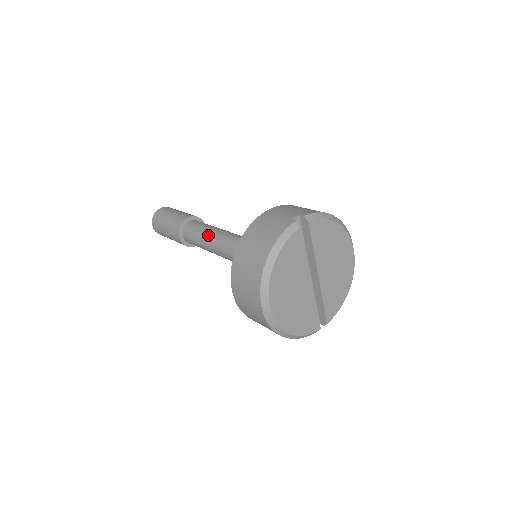
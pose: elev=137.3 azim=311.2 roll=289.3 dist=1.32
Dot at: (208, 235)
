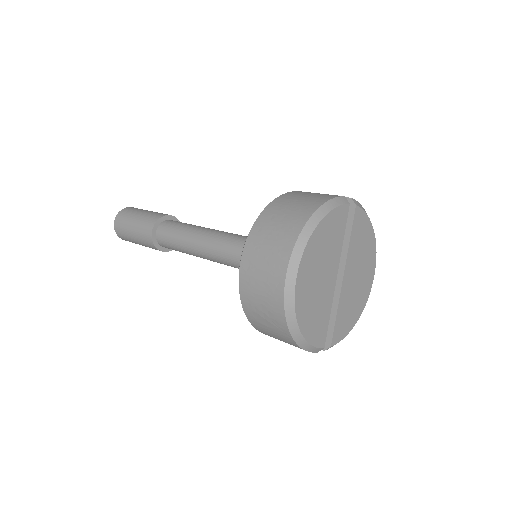
Dot at: (196, 229)
